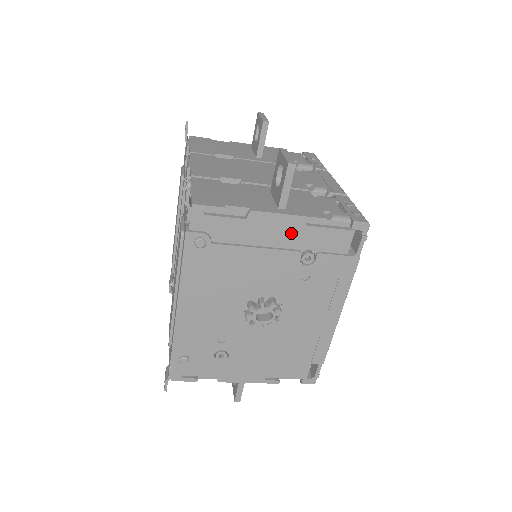
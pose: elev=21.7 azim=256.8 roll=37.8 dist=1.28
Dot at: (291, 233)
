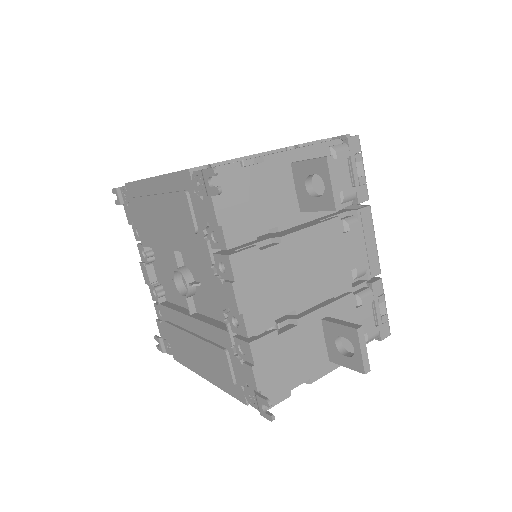
Dot at: occluded
